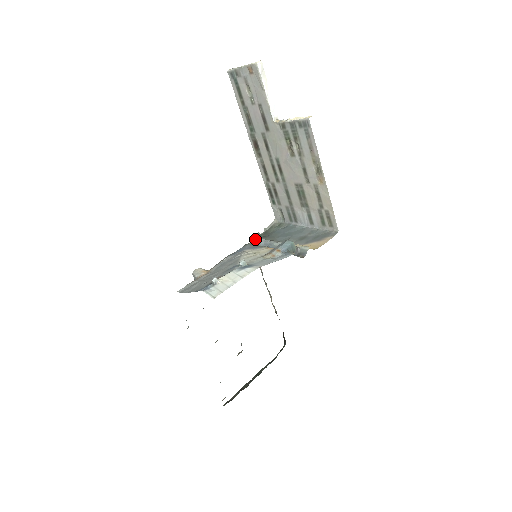
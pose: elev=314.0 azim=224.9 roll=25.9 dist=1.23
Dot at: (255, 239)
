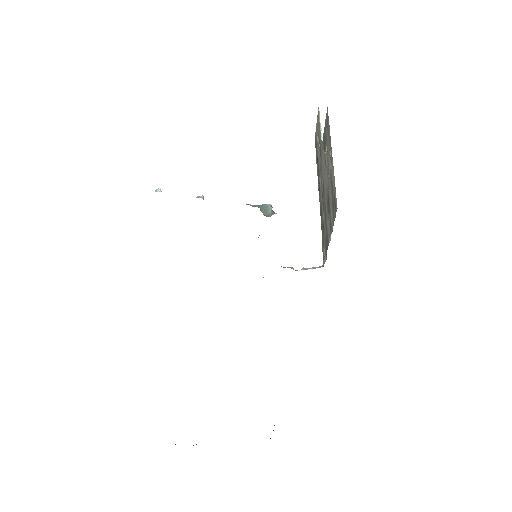
Dot at: occluded
